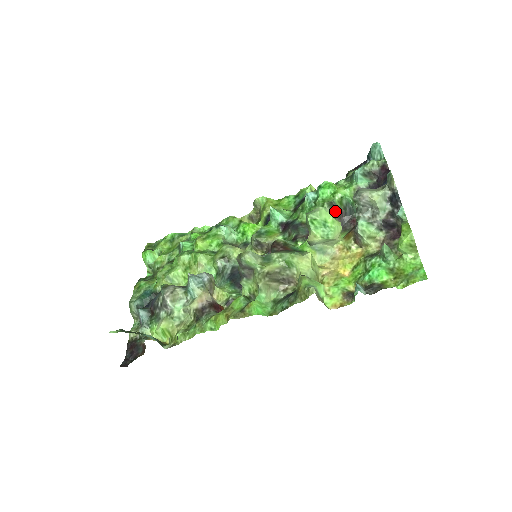
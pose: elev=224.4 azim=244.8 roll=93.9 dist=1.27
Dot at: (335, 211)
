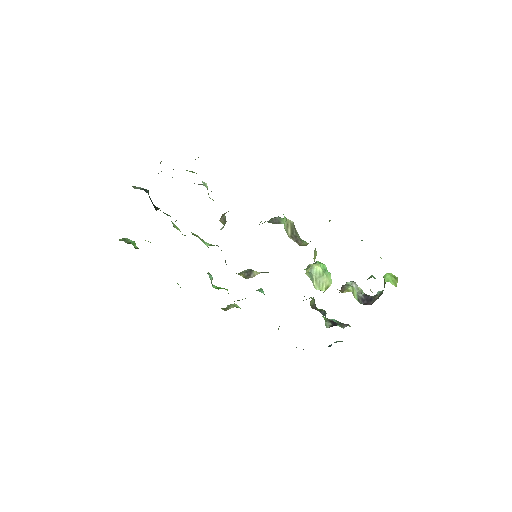
Dot at: (315, 304)
